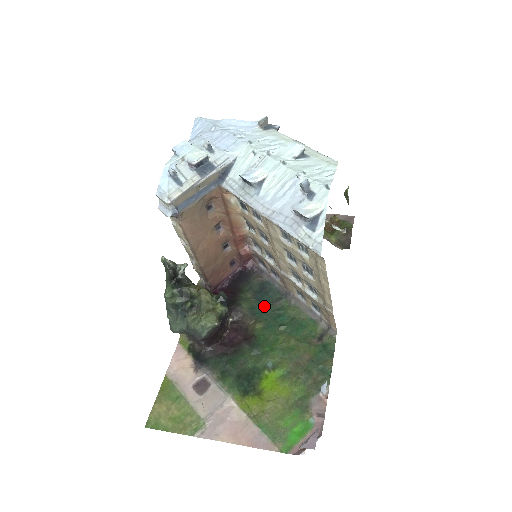
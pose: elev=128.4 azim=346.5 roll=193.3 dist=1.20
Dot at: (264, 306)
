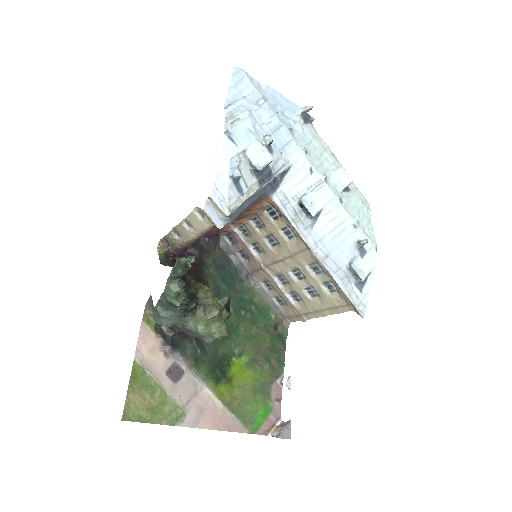
Dot at: (228, 287)
